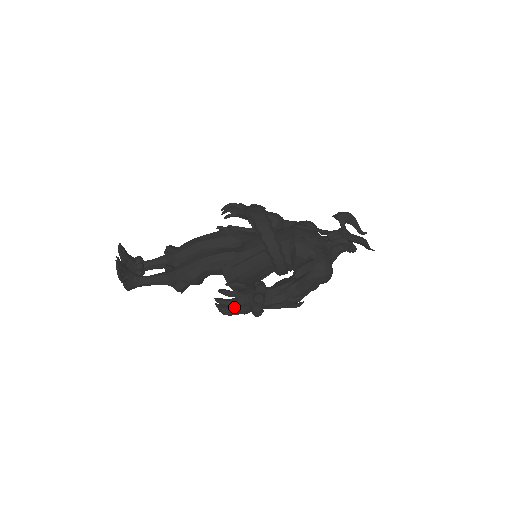
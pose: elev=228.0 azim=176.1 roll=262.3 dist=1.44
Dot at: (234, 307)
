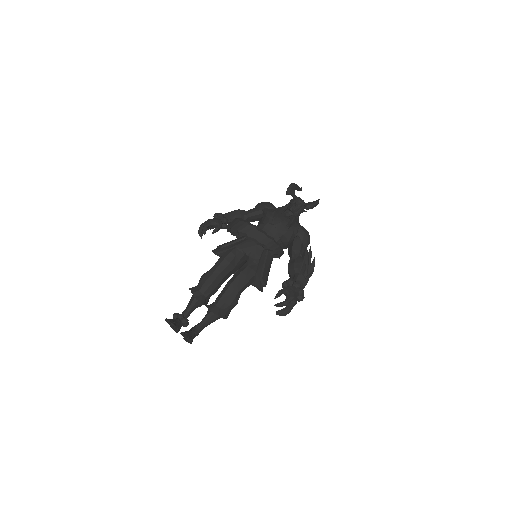
Dot at: (290, 308)
